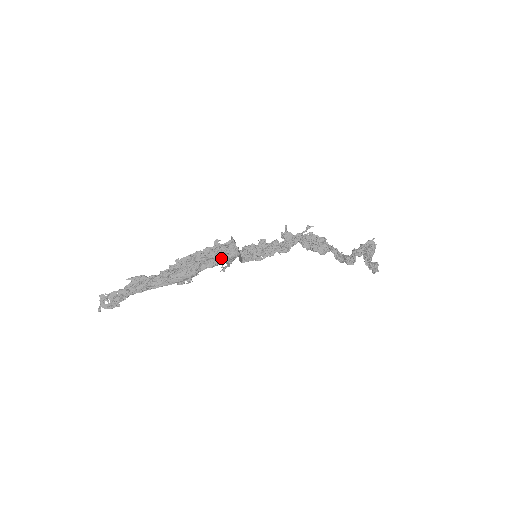
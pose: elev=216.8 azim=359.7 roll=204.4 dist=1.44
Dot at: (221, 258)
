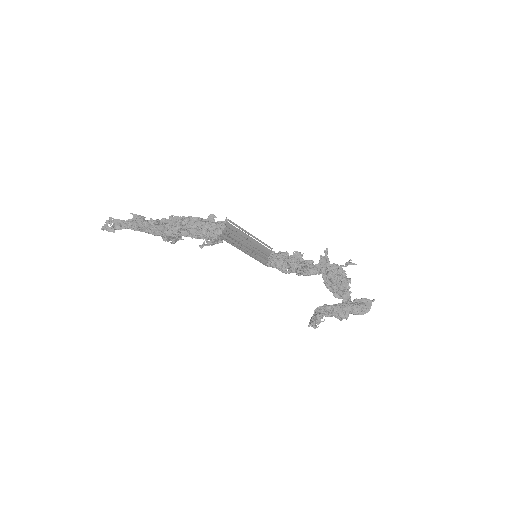
Dot at: (202, 232)
